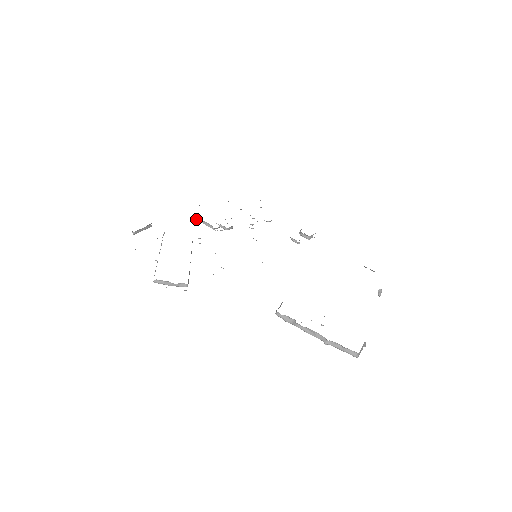
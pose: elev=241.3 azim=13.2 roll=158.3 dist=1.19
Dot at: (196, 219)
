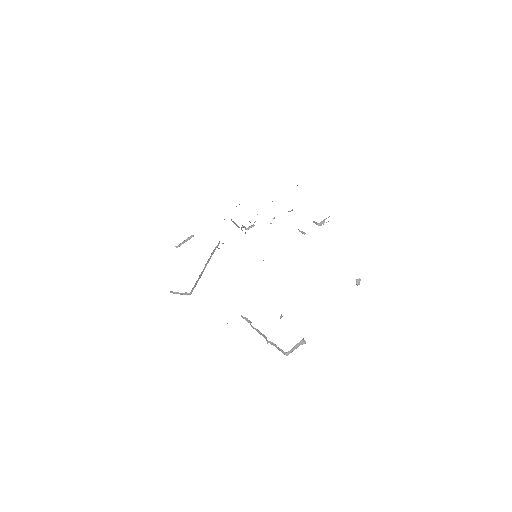
Dot at: occluded
